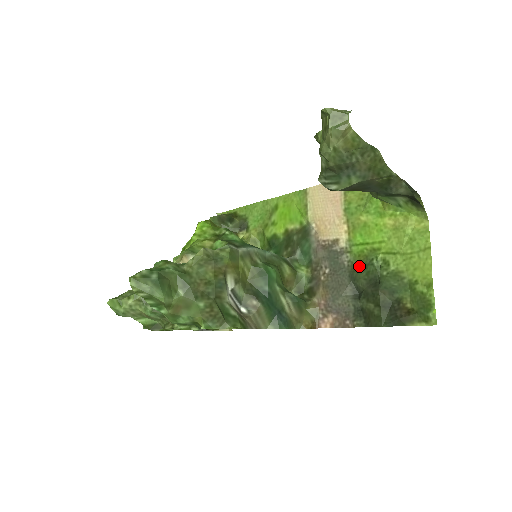
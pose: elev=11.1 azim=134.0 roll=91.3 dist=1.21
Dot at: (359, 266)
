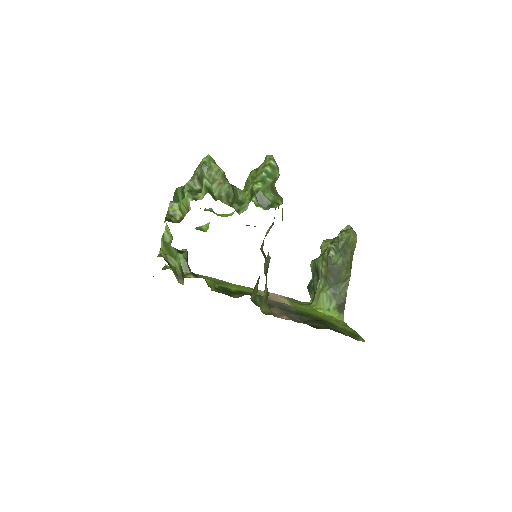
Dot at: (304, 313)
